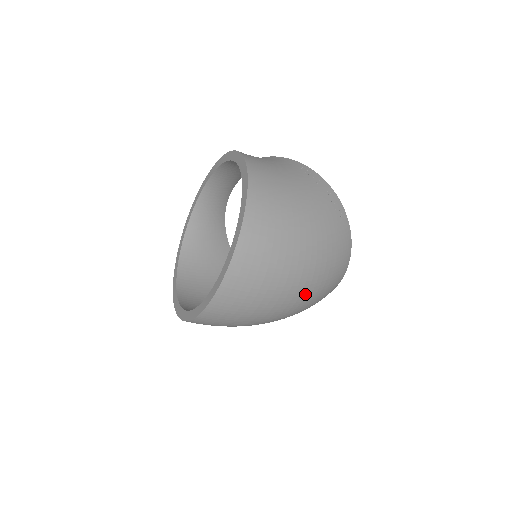
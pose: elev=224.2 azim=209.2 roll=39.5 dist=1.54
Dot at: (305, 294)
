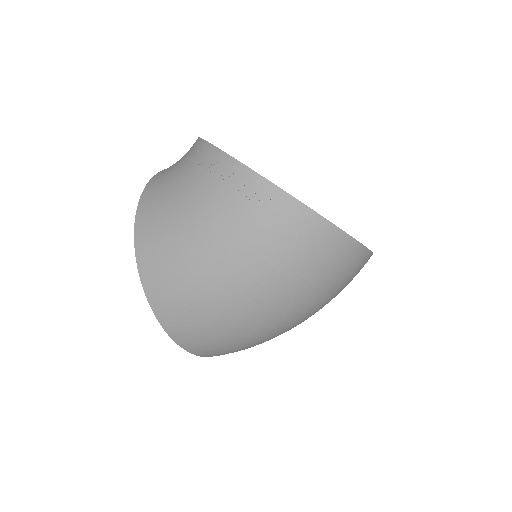
Dot at: (291, 310)
